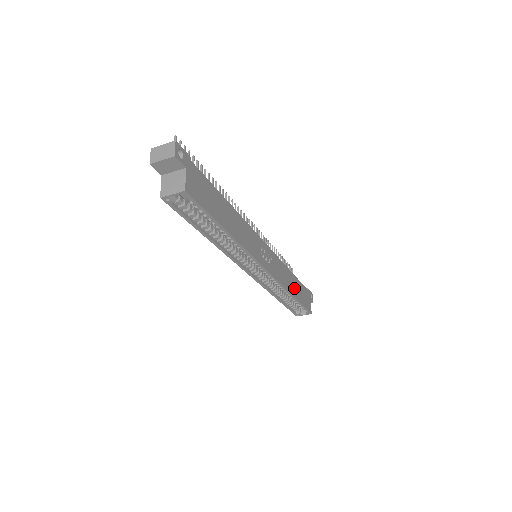
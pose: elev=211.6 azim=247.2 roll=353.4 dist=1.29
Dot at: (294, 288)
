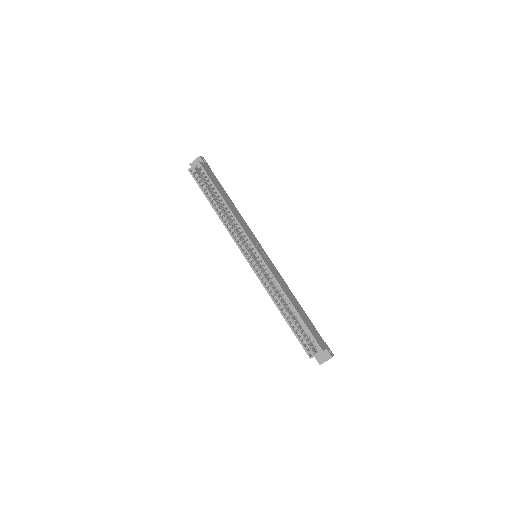
Dot at: (296, 305)
